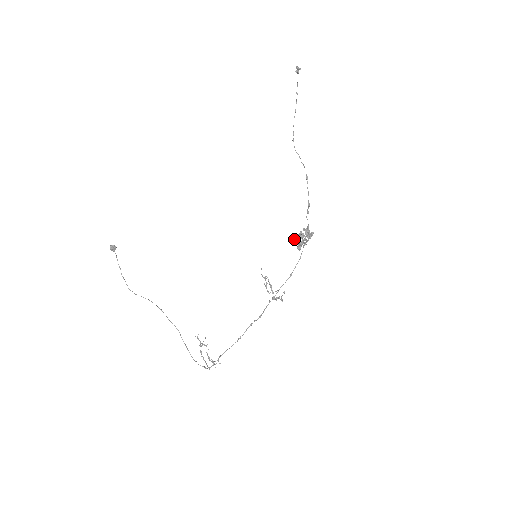
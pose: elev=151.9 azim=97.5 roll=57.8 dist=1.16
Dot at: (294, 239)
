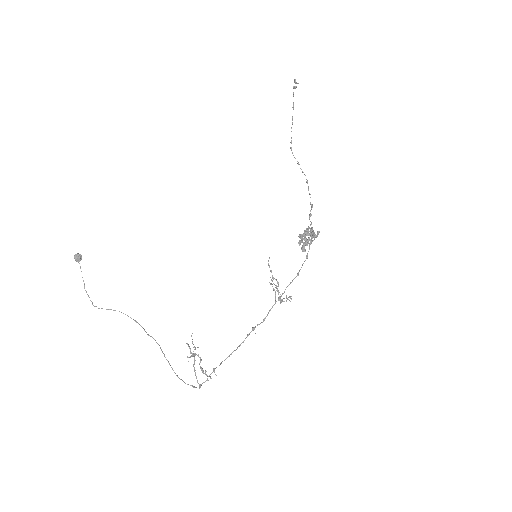
Dot at: (300, 236)
